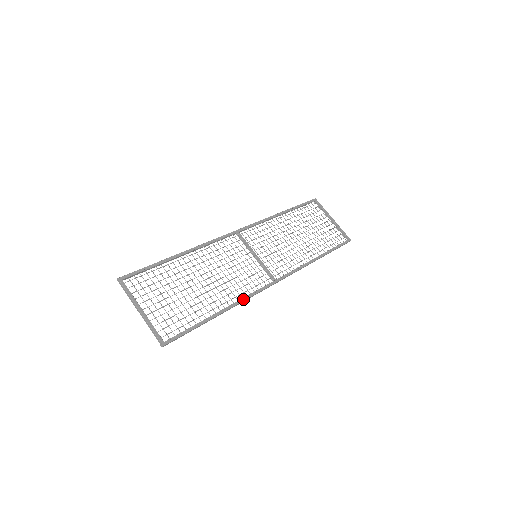
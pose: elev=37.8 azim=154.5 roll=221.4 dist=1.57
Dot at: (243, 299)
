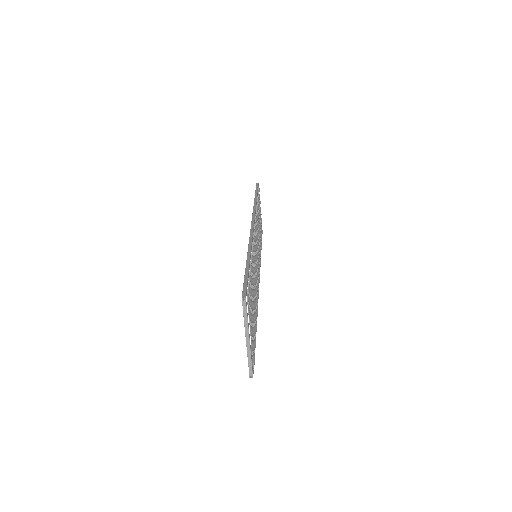
Dot at: occluded
